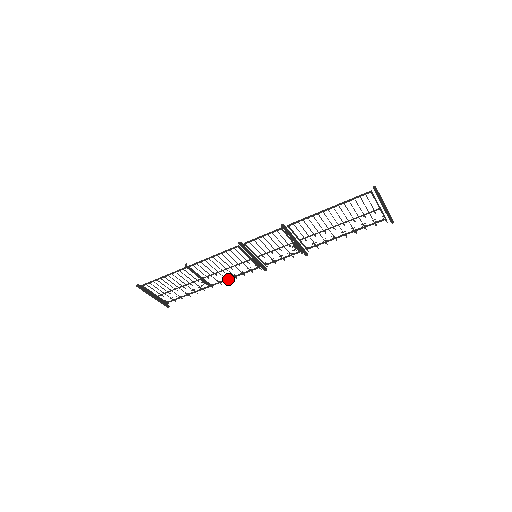
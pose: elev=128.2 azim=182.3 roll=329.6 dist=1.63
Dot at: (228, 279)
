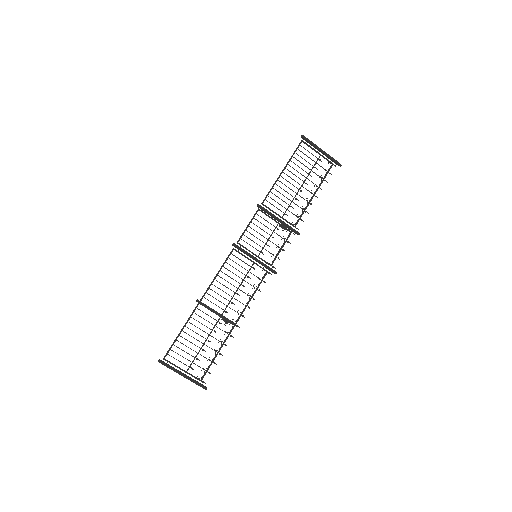
Dot at: (247, 304)
